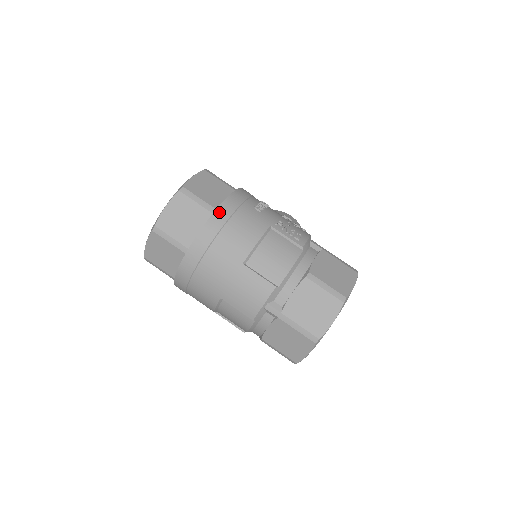
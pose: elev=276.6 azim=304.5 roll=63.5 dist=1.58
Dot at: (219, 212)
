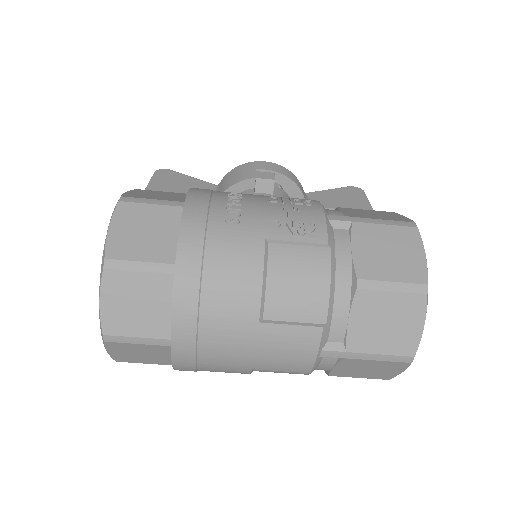
Dot at: (181, 268)
